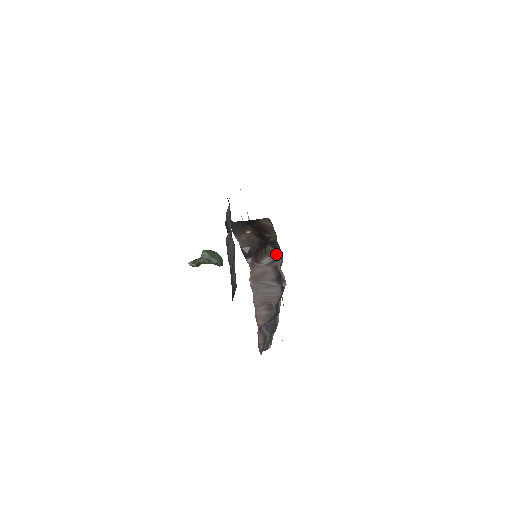
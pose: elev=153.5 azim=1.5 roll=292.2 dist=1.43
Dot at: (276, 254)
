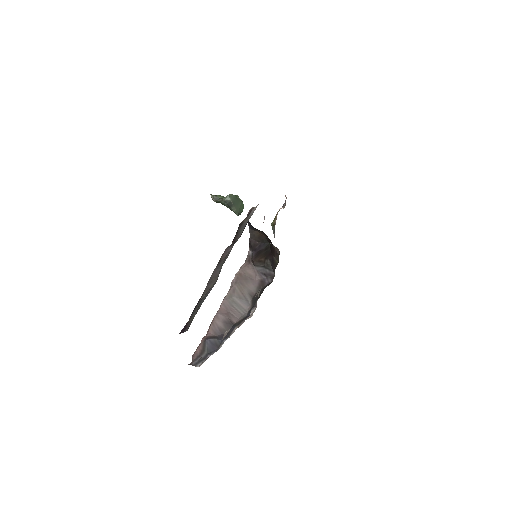
Dot at: (271, 272)
